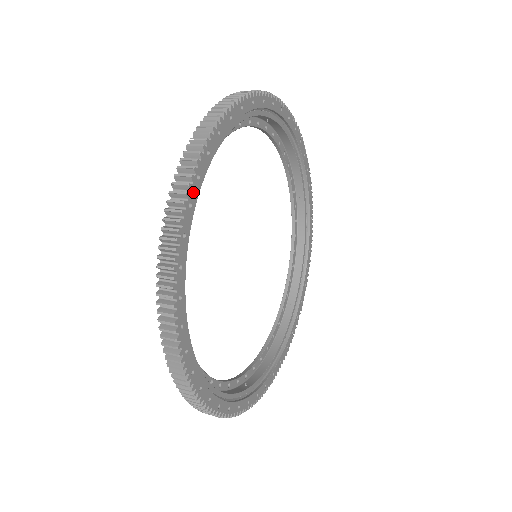
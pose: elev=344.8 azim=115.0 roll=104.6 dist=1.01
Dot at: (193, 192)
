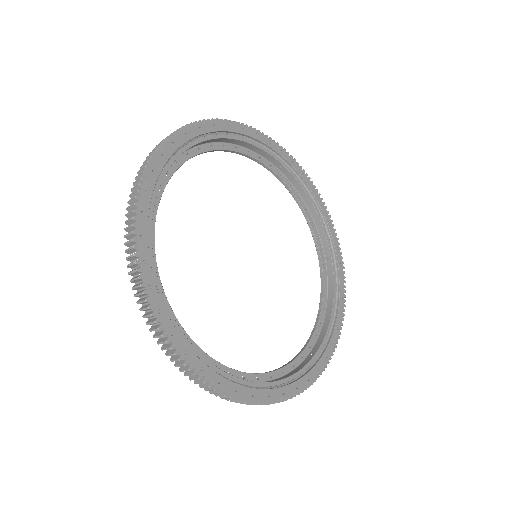
Dot at: (179, 139)
